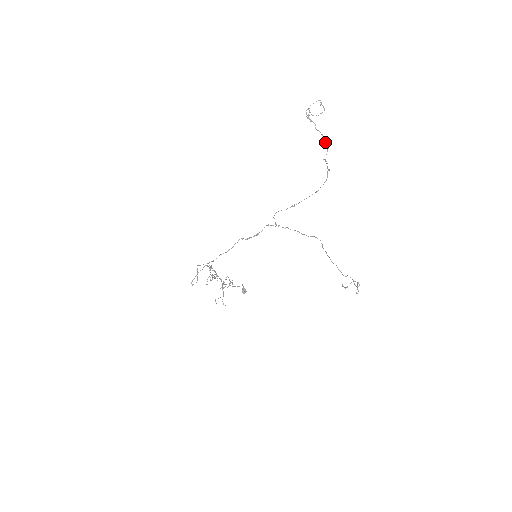
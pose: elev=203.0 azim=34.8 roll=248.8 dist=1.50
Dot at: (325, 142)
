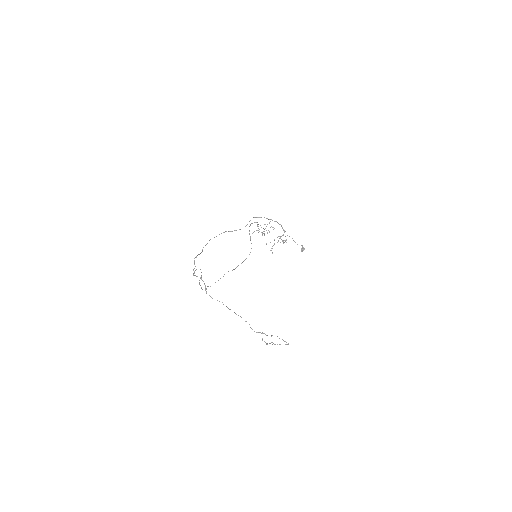
Dot at: (244, 260)
